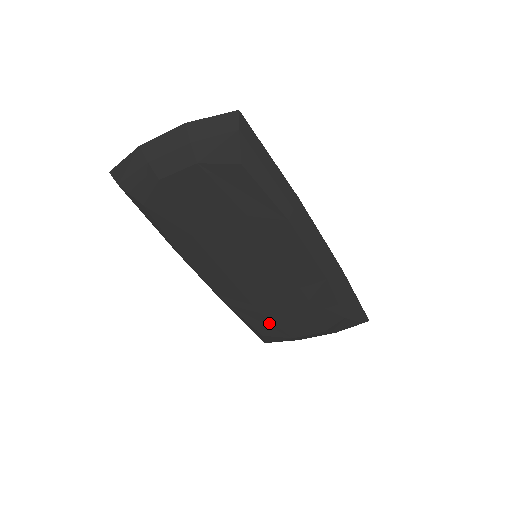
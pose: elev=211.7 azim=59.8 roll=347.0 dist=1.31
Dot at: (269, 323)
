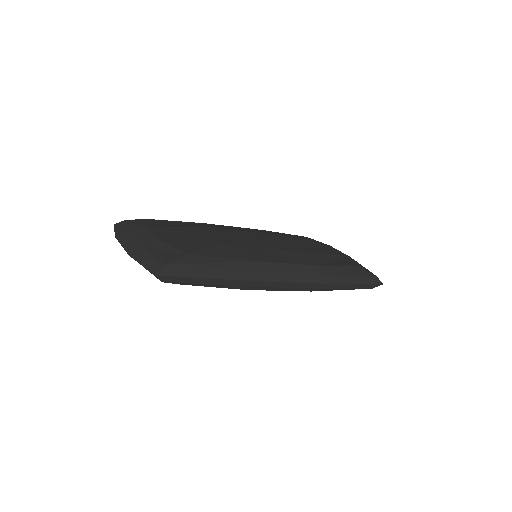
Dot at: occluded
